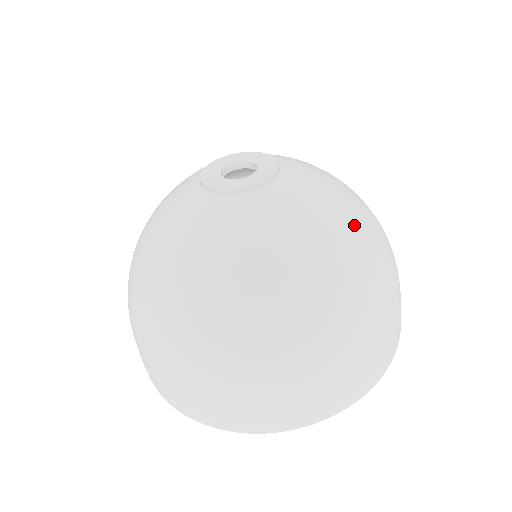
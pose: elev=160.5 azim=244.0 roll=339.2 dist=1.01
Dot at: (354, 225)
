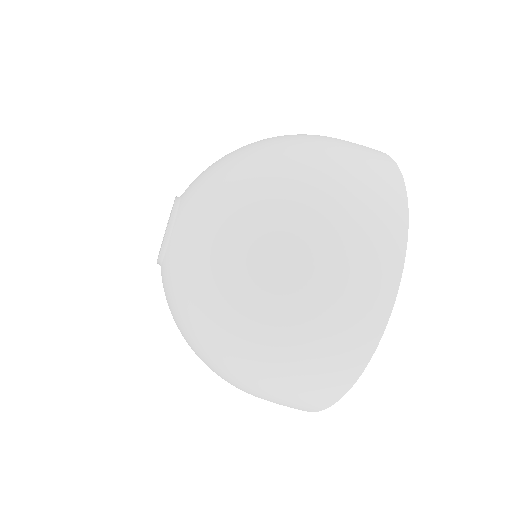
Dot at: (234, 209)
